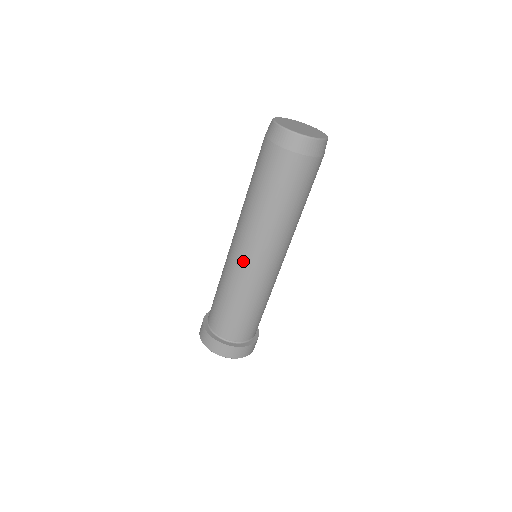
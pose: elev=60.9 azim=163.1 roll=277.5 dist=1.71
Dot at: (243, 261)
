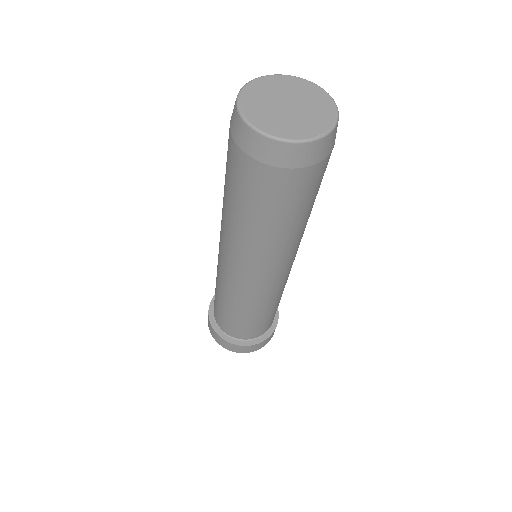
Dot at: (275, 283)
